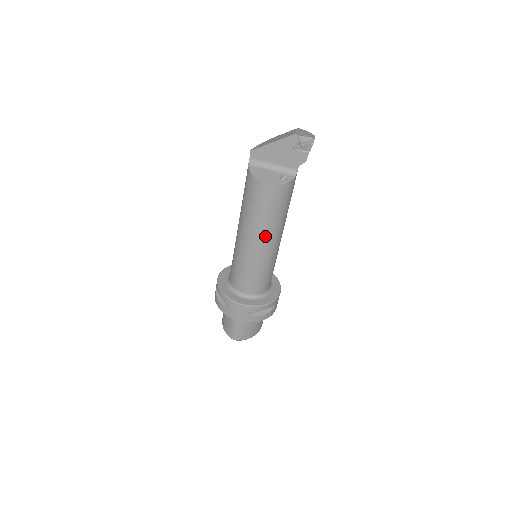
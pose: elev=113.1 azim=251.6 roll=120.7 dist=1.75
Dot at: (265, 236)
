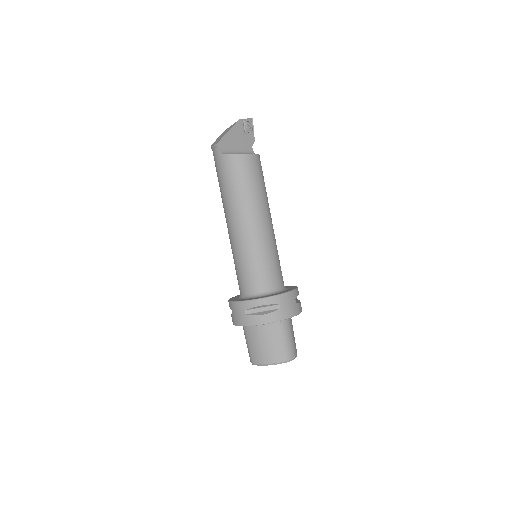
Dot at: (267, 210)
